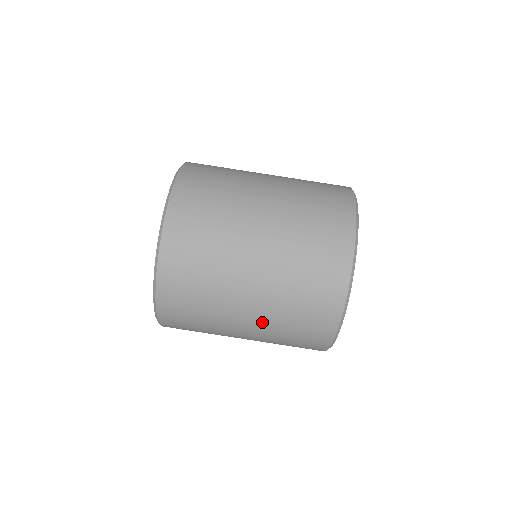
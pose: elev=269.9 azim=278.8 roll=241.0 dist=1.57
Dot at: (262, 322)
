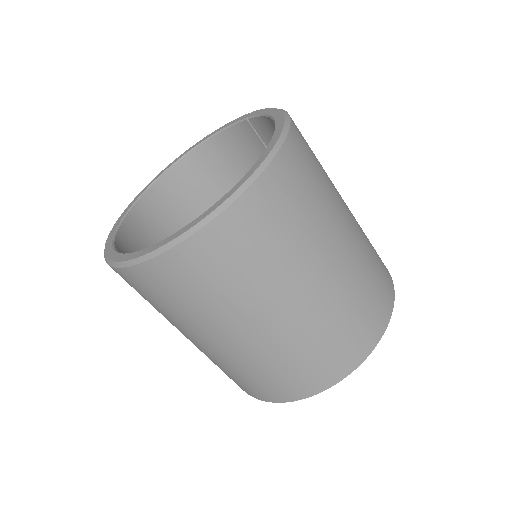
Dot at: occluded
